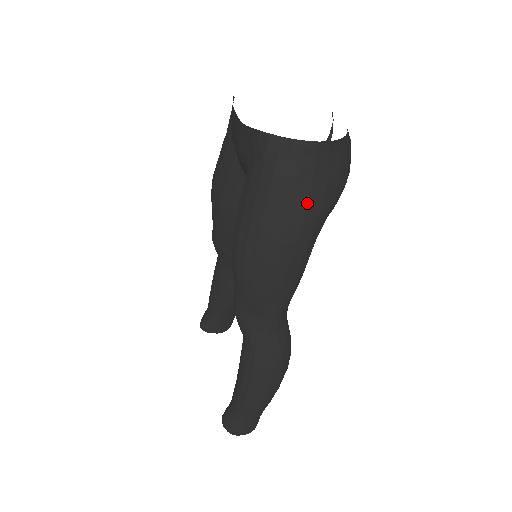
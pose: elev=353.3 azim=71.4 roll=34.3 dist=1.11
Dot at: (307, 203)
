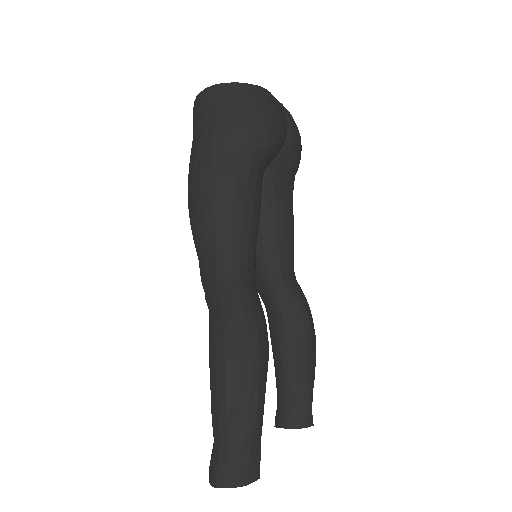
Dot at: (213, 128)
